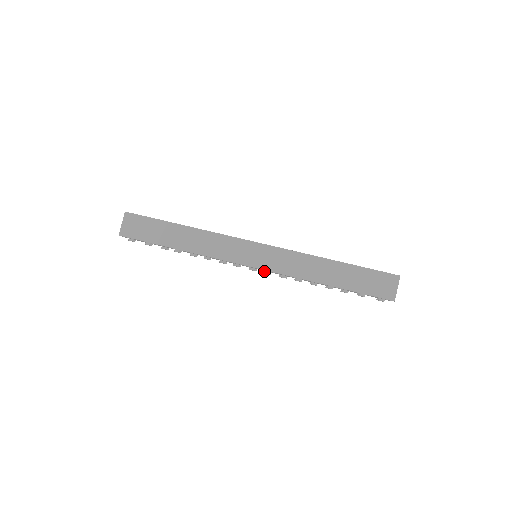
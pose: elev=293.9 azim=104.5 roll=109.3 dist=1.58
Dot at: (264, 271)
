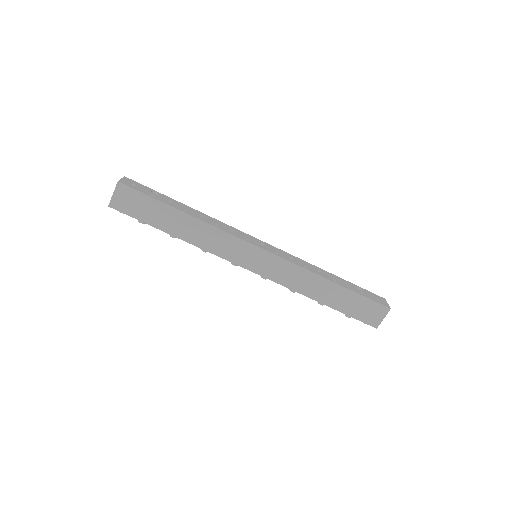
Dot at: (261, 275)
